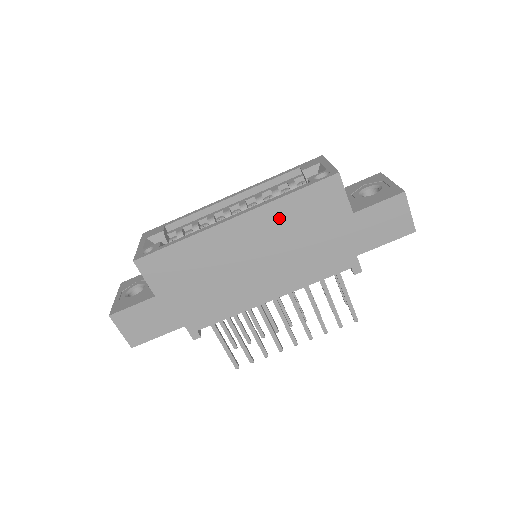
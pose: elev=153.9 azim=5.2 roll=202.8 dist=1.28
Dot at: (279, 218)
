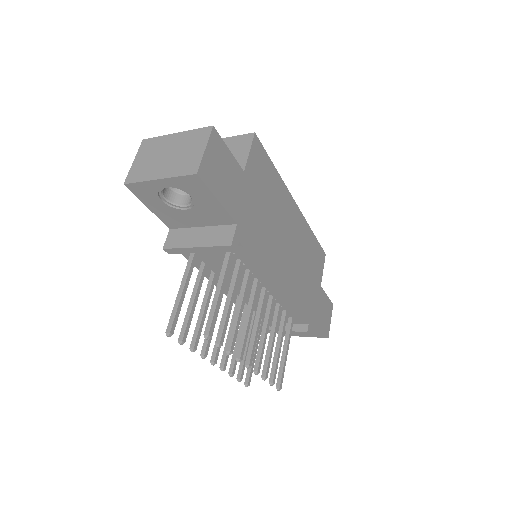
Dot at: (306, 238)
